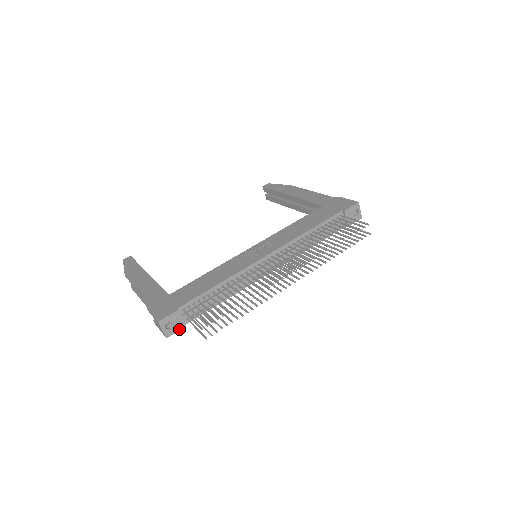
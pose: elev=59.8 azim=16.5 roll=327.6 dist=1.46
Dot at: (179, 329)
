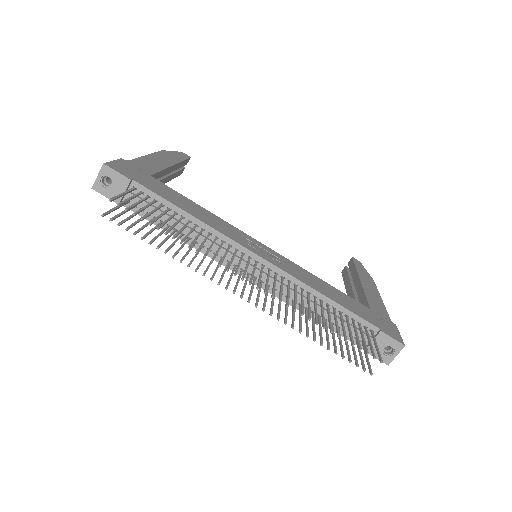
Dot at: (110, 197)
